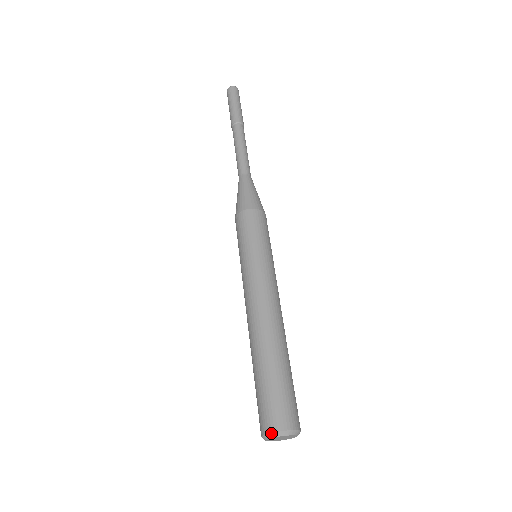
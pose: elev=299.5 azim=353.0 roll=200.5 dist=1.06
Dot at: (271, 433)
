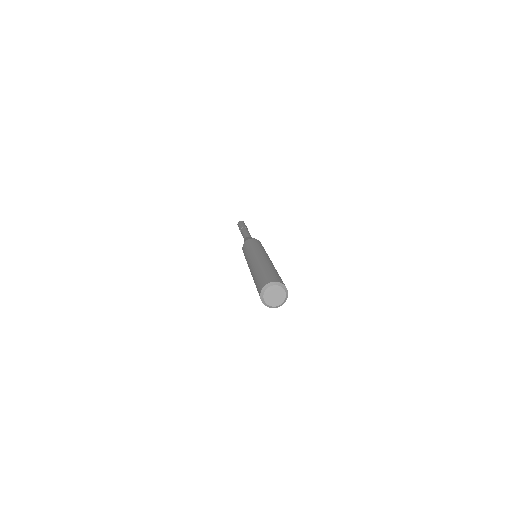
Dot at: (278, 282)
